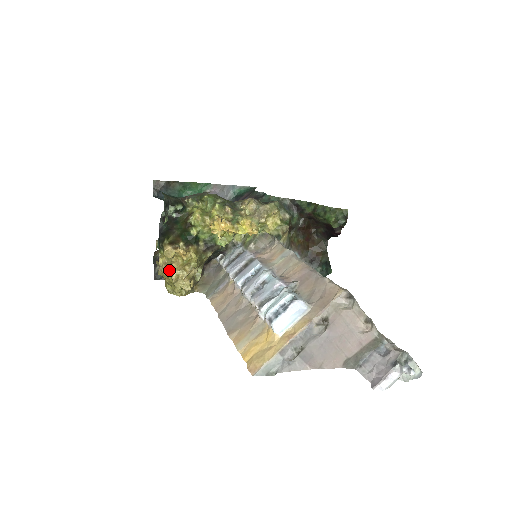
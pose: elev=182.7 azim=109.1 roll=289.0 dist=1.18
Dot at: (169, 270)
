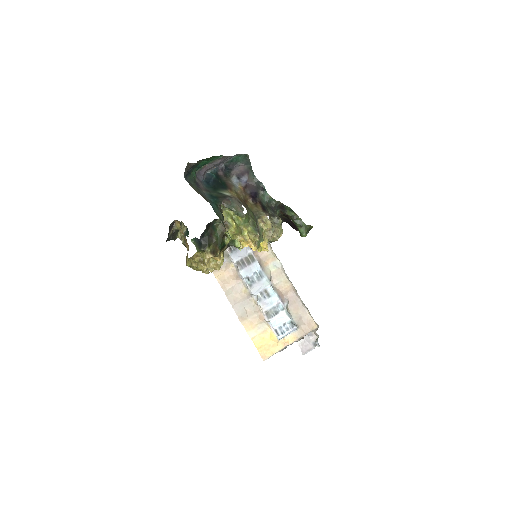
Dot at: (200, 263)
